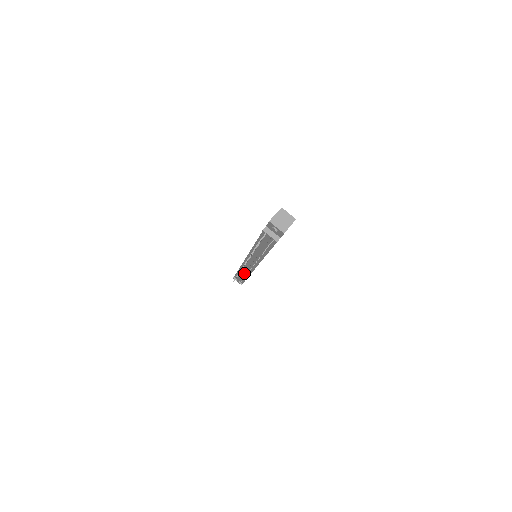
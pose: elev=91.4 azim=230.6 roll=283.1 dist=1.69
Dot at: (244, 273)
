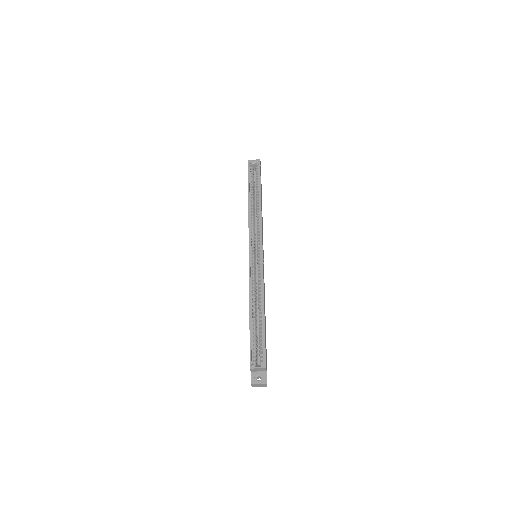
Dot at: occluded
